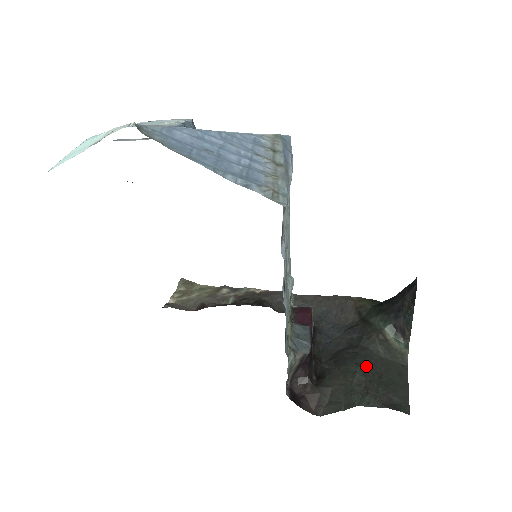
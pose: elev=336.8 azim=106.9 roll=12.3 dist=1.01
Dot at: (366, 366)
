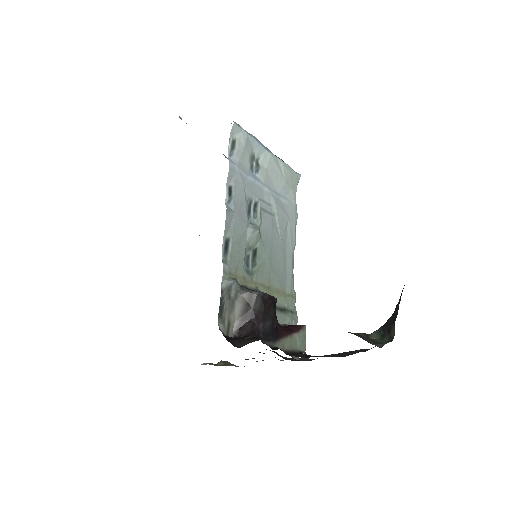
Dot at: occluded
